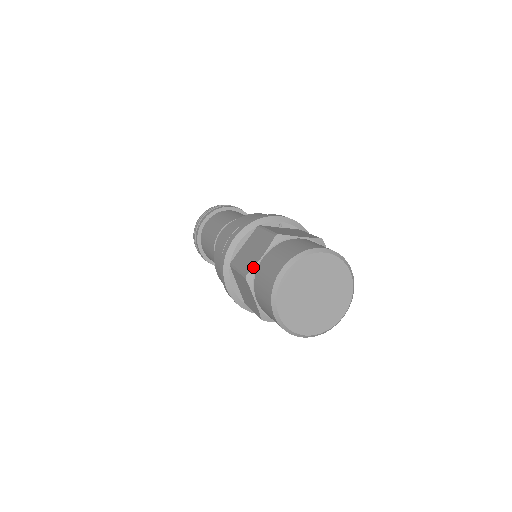
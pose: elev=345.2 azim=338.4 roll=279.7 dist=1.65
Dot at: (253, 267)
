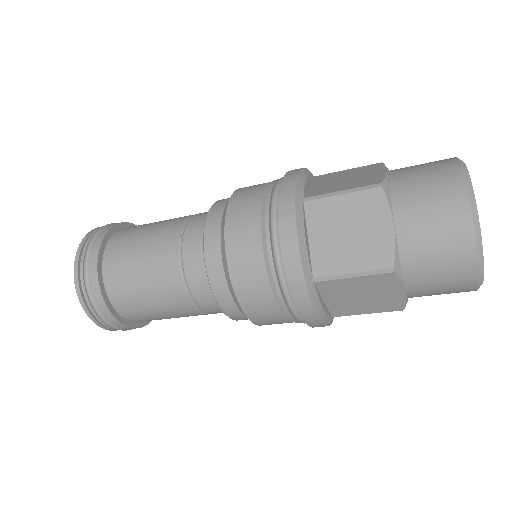
Dot at: (385, 176)
